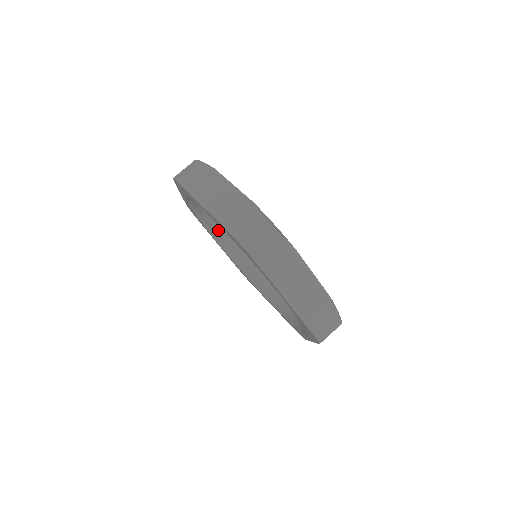
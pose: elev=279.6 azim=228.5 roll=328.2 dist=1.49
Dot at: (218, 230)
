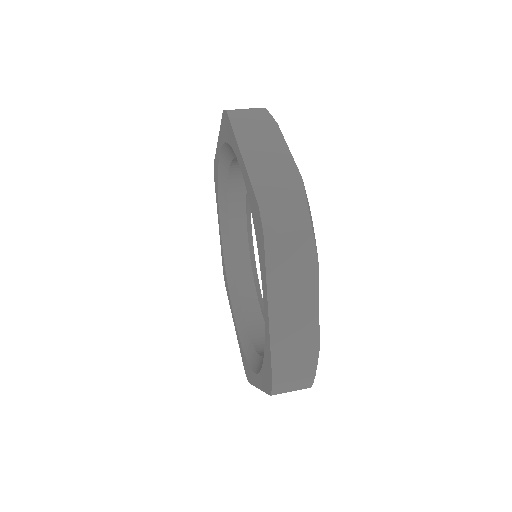
Dot at: (240, 291)
